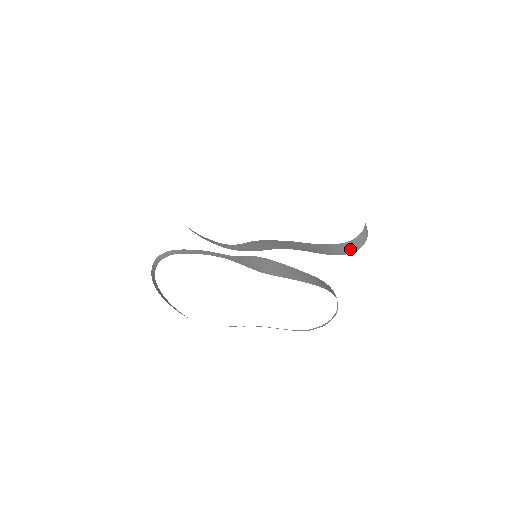
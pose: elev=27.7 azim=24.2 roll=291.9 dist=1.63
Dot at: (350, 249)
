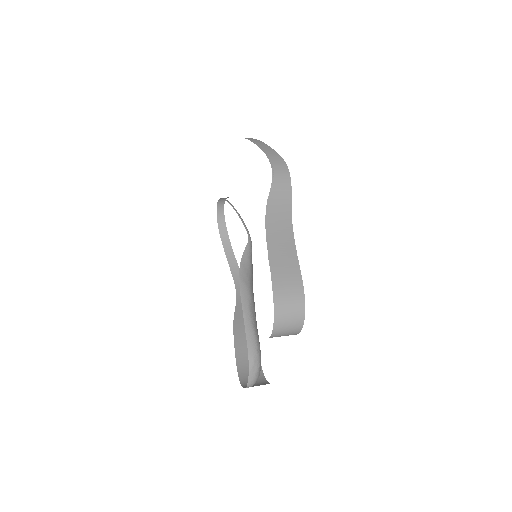
Dot at: occluded
